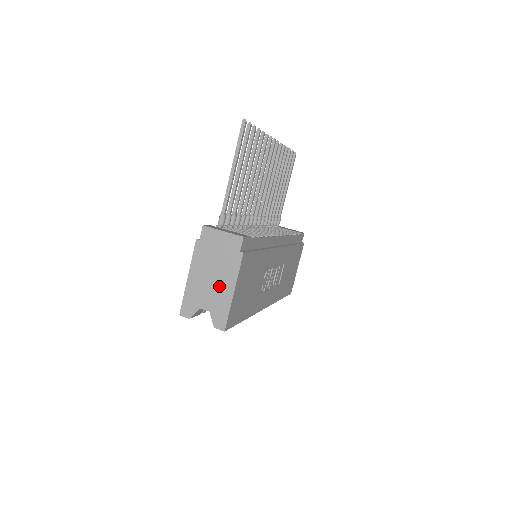
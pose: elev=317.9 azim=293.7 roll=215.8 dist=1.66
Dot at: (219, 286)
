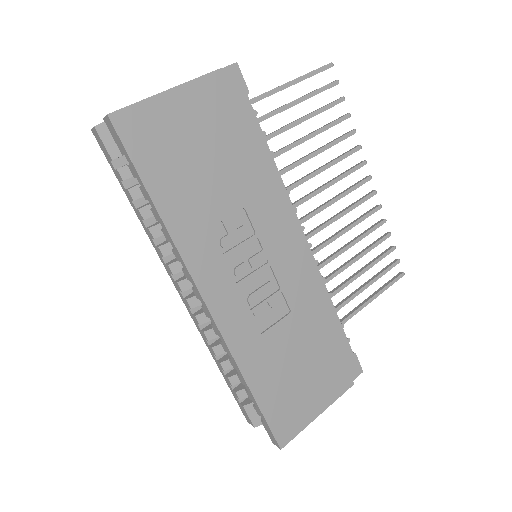
Dot at: occluded
